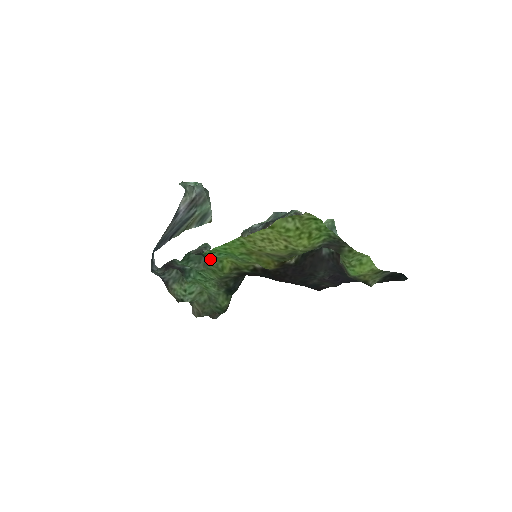
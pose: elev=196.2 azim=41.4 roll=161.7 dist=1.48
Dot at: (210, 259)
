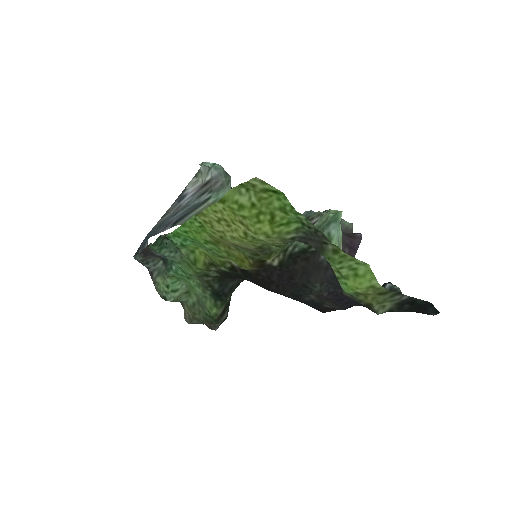
Dot at: (175, 245)
